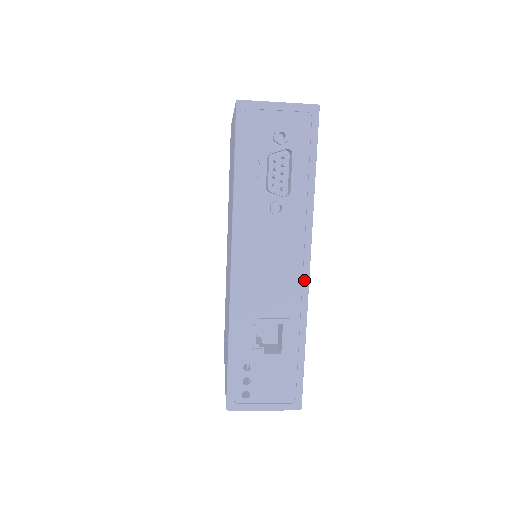
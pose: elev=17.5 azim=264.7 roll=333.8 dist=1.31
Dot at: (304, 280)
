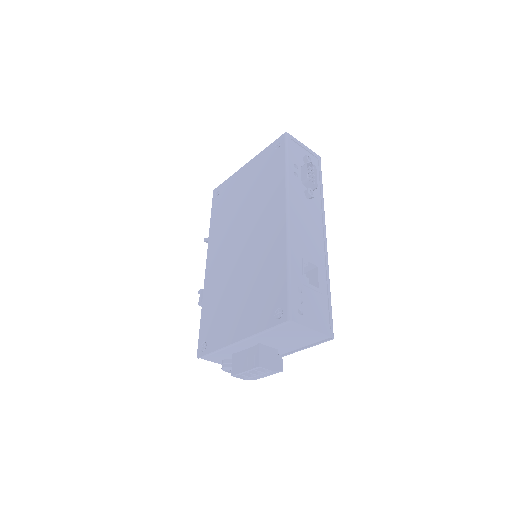
Dot at: (325, 243)
